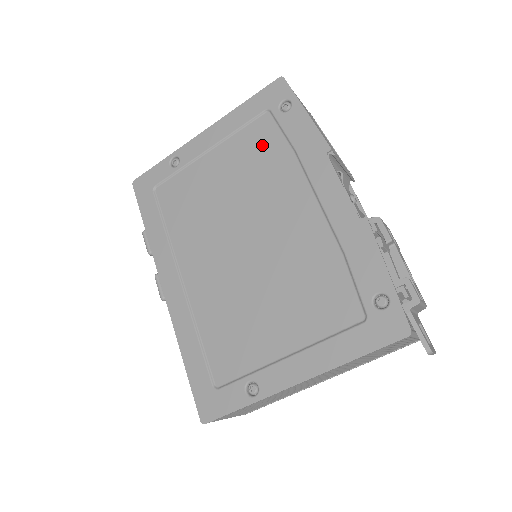
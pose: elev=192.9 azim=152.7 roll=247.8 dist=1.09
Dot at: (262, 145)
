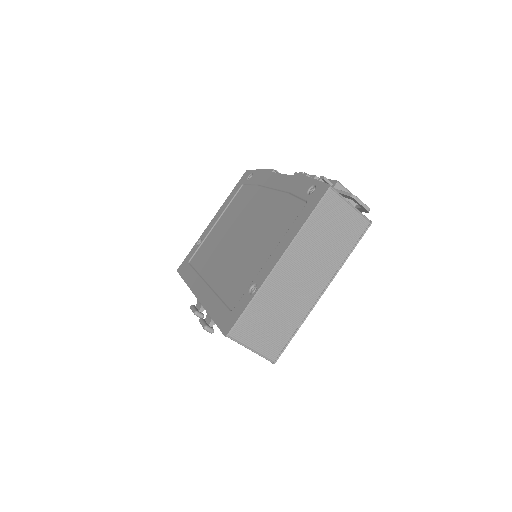
Dot at: (242, 198)
